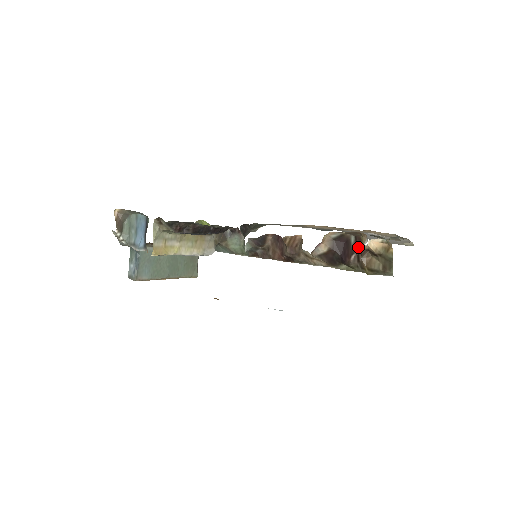
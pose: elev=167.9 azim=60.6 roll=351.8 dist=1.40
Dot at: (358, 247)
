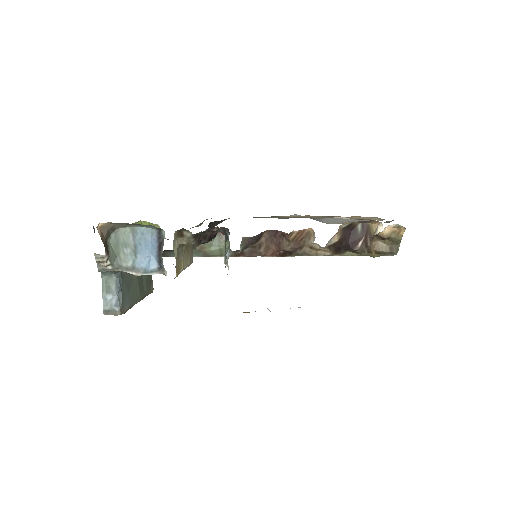
Dot at: (366, 233)
